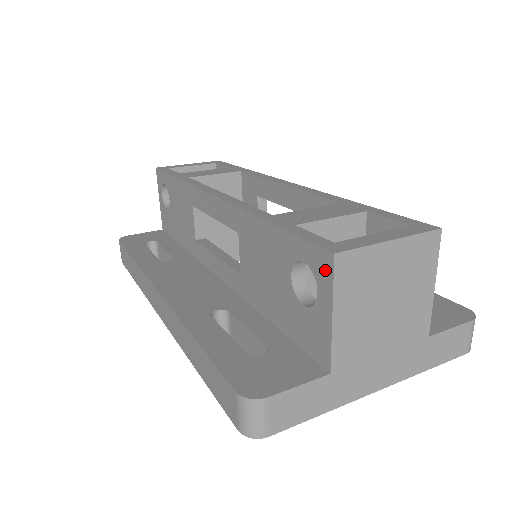
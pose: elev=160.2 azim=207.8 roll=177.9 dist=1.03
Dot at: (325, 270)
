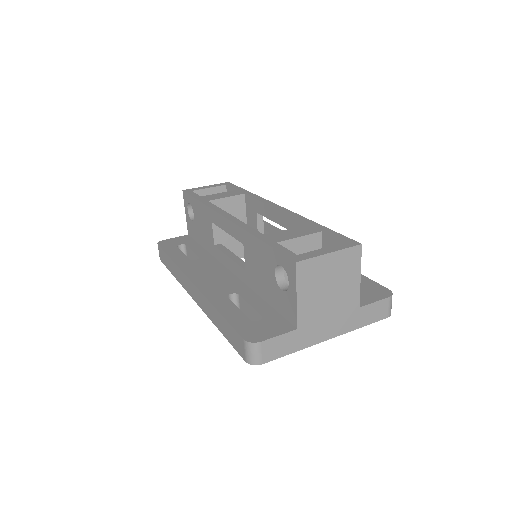
Dot at: (292, 271)
